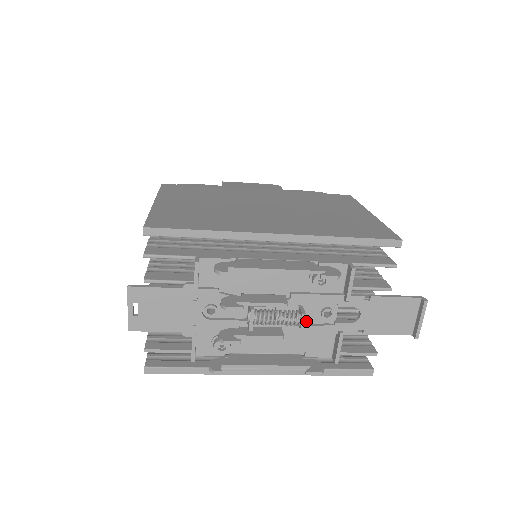
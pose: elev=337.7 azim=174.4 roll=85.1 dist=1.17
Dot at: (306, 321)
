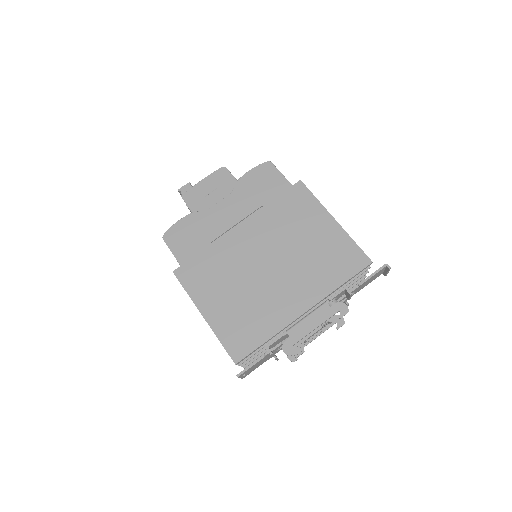
Dot at: occluded
